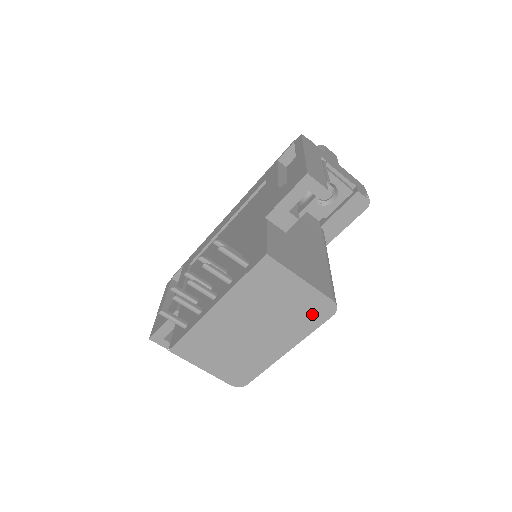
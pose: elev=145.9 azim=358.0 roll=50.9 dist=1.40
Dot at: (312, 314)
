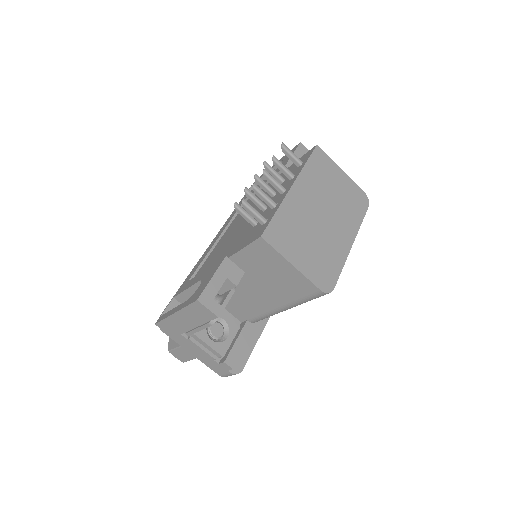
Dot at: (356, 203)
